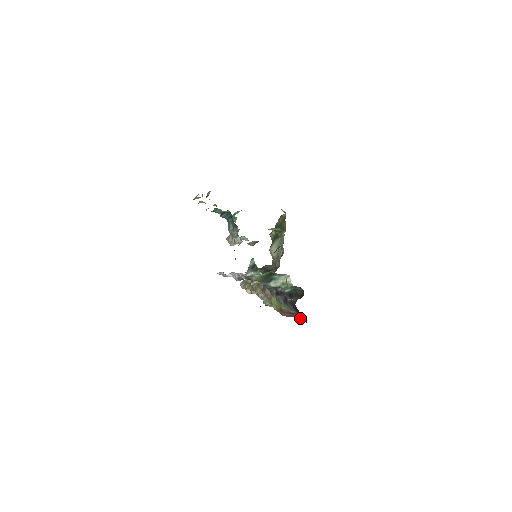
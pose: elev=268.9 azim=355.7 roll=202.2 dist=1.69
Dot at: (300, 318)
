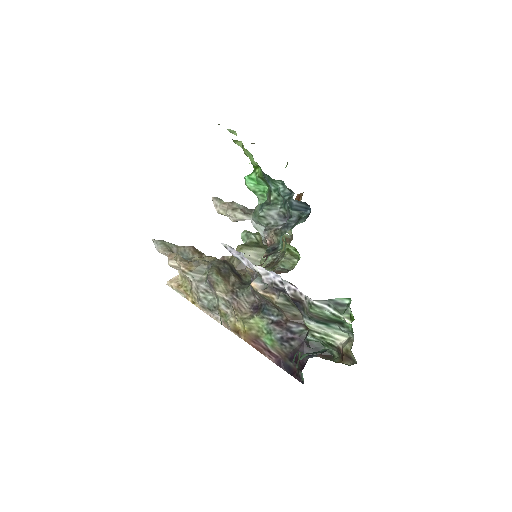
Dot at: (281, 365)
